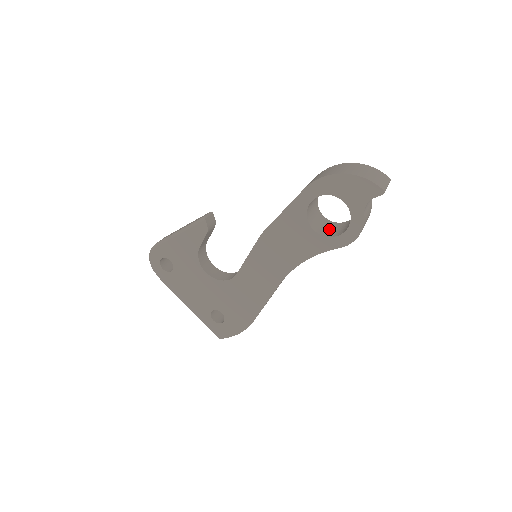
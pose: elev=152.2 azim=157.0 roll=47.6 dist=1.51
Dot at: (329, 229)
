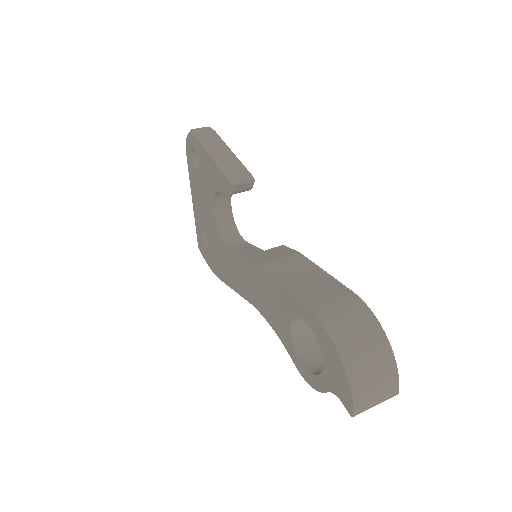
Dot at: (312, 337)
